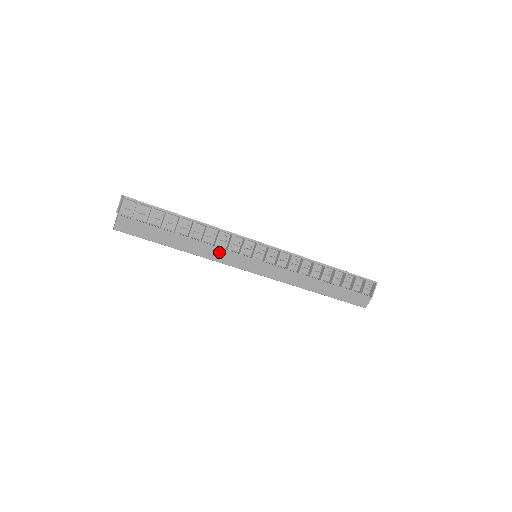
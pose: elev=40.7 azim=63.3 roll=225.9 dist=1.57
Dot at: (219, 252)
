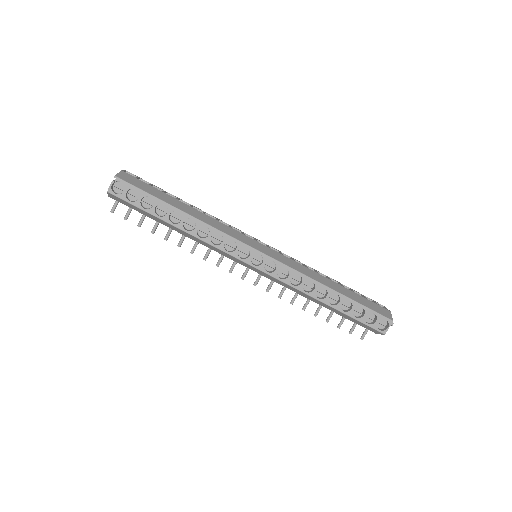
Dot at: (222, 226)
